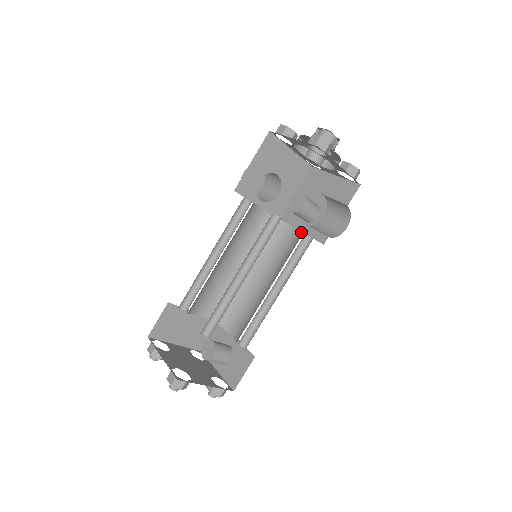
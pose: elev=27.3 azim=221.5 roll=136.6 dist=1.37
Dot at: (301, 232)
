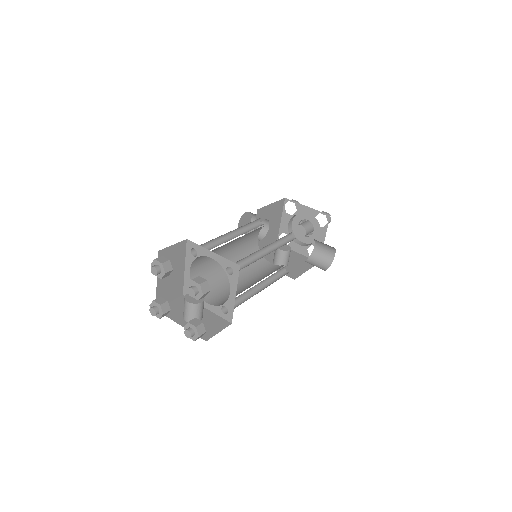
Dot at: occluded
